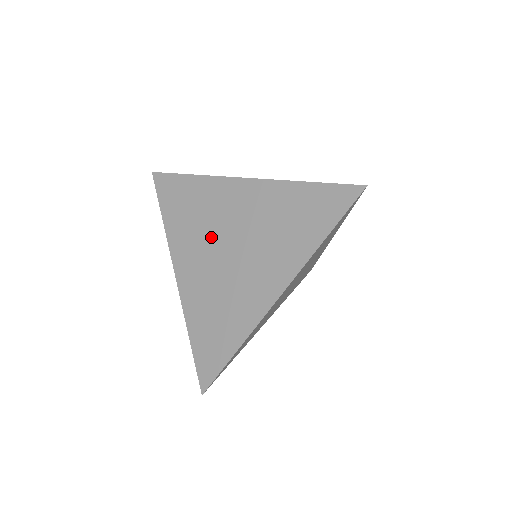
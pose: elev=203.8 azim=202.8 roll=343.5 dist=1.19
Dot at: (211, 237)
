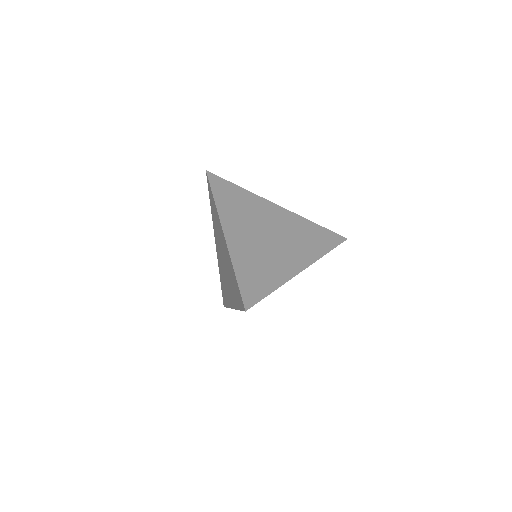
Dot at: (255, 224)
